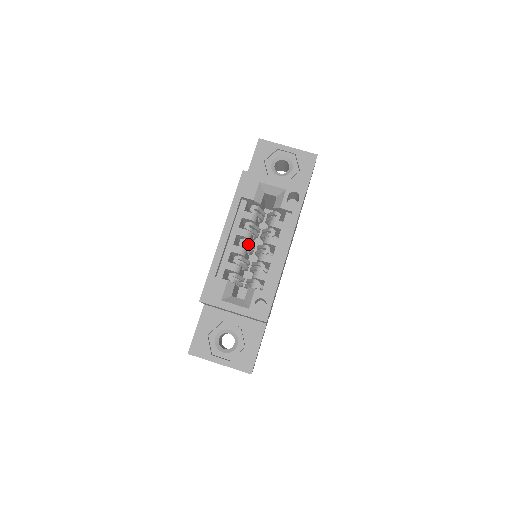
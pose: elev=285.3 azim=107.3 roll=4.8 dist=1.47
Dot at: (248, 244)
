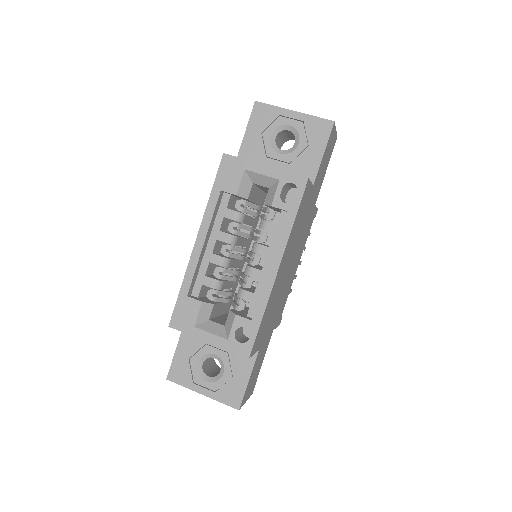
Dot at: (234, 250)
